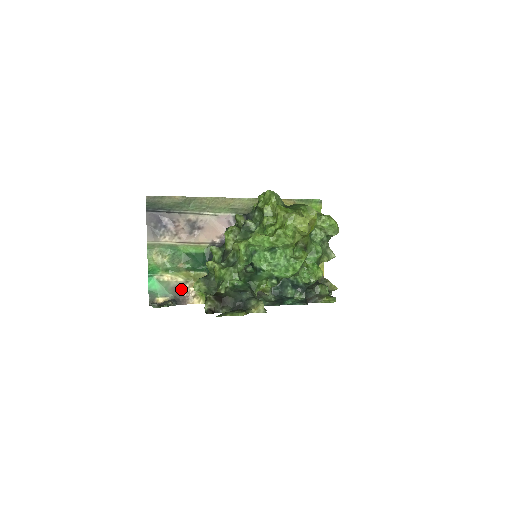
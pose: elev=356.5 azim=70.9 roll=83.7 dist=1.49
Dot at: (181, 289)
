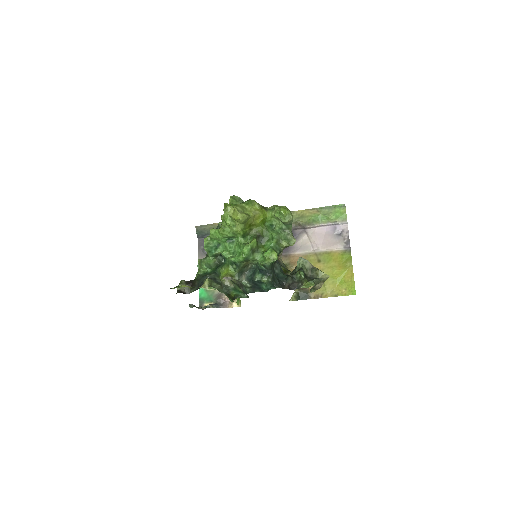
Dot at: (223, 296)
